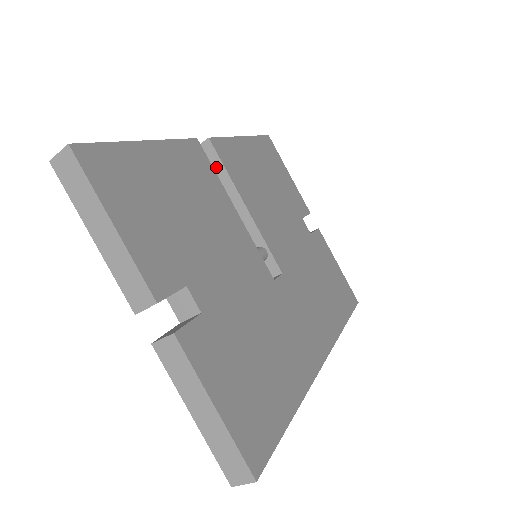
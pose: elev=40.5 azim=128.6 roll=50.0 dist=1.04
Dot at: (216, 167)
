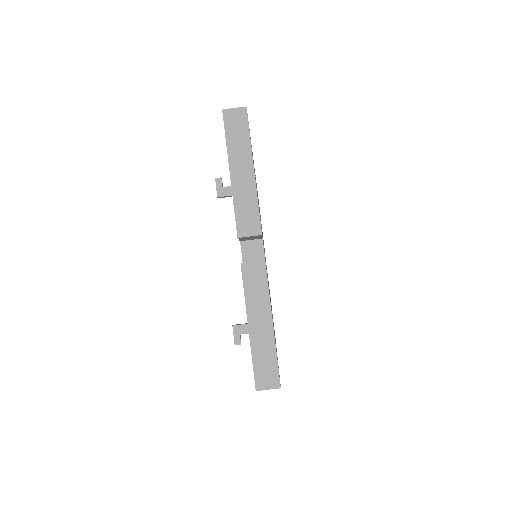
Dot at: occluded
